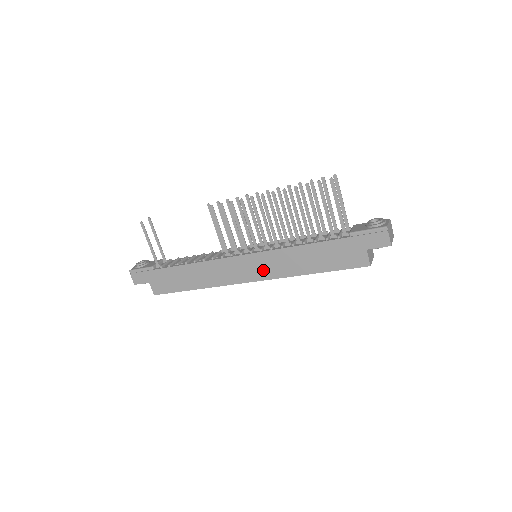
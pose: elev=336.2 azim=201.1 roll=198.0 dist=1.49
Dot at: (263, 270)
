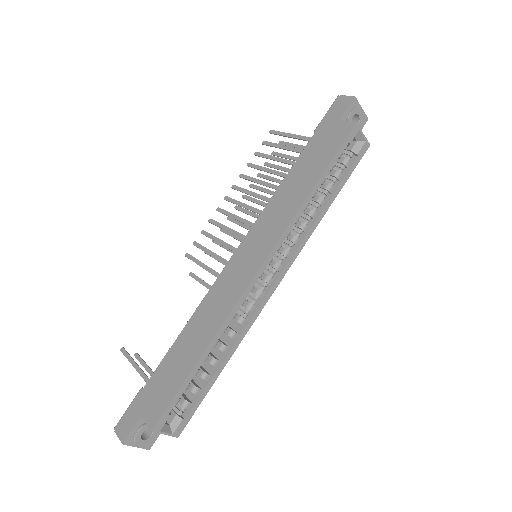
Dot at: (263, 242)
